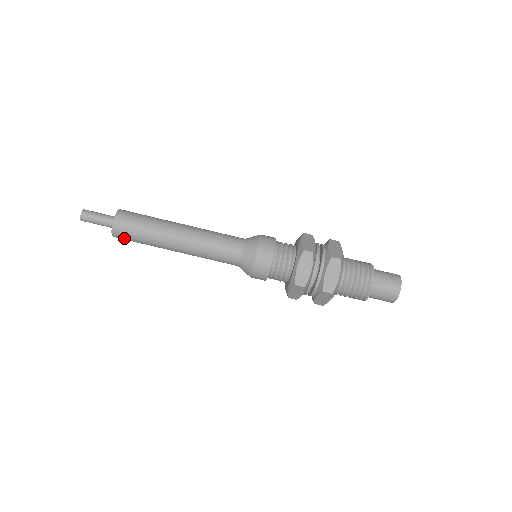
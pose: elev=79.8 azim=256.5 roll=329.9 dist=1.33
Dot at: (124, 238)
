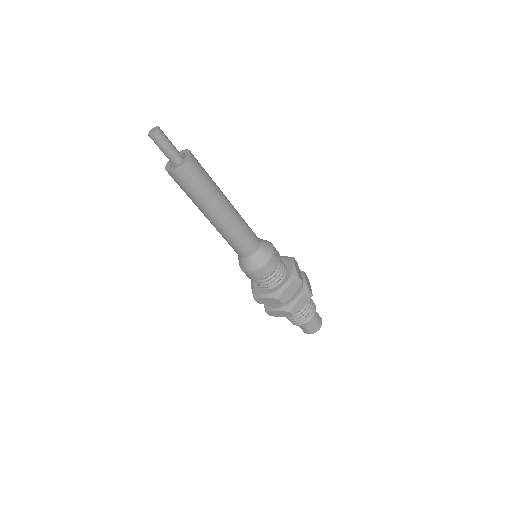
Dot at: occluded
